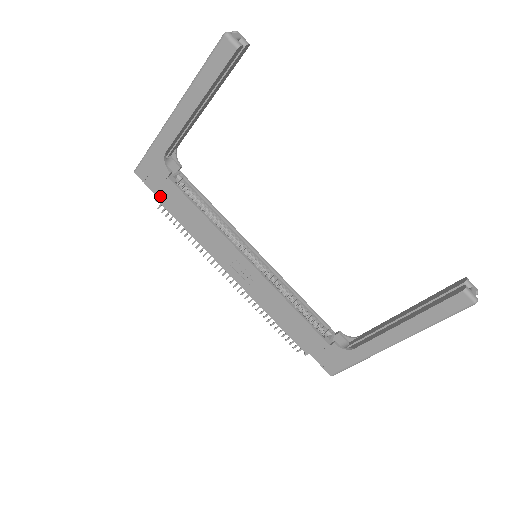
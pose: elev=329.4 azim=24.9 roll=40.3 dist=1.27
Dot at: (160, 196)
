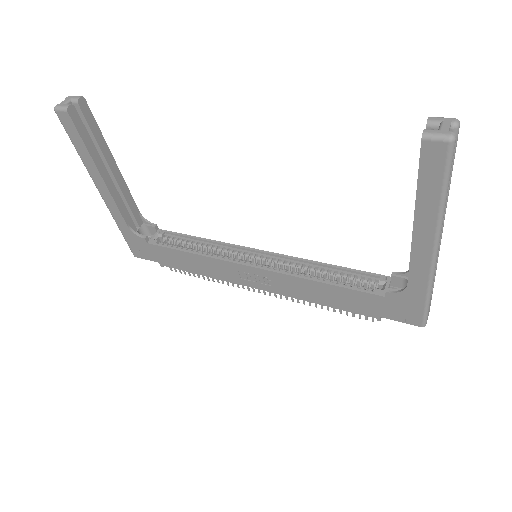
Dot at: (160, 261)
